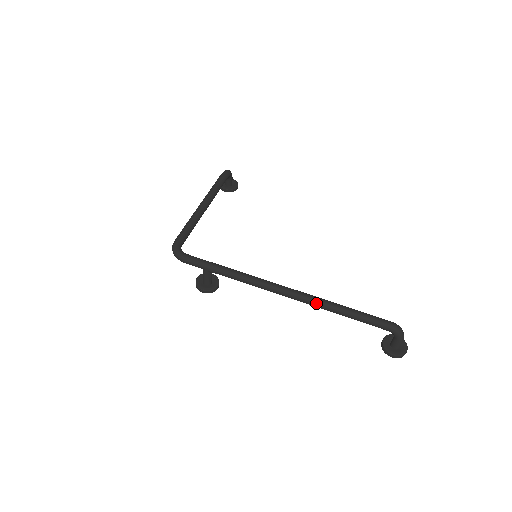
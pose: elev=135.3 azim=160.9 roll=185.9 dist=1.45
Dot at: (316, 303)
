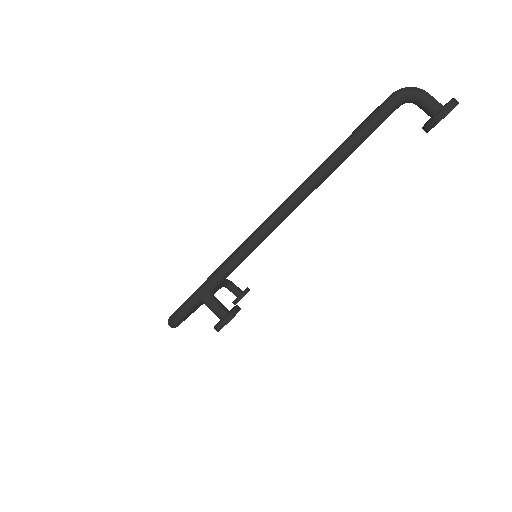
Dot at: (309, 180)
